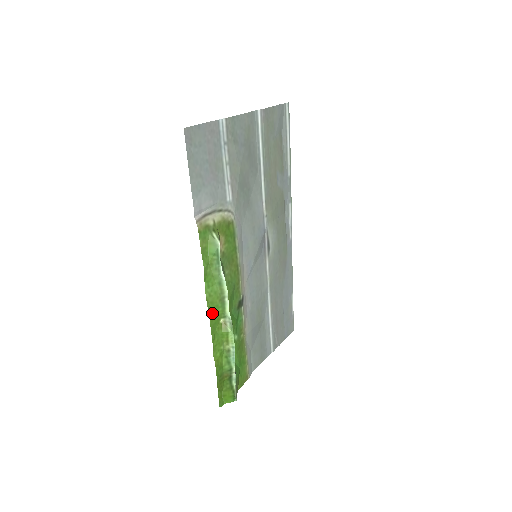
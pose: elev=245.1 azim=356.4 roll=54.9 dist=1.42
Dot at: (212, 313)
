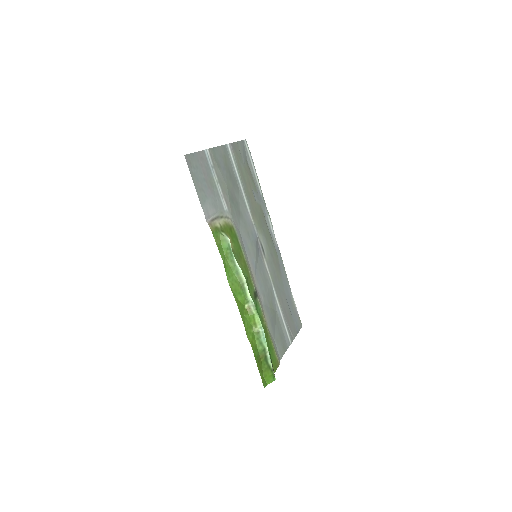
Dot at: (237, 300)
